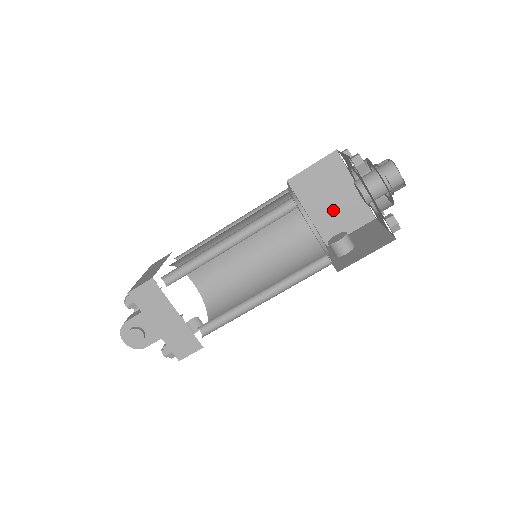
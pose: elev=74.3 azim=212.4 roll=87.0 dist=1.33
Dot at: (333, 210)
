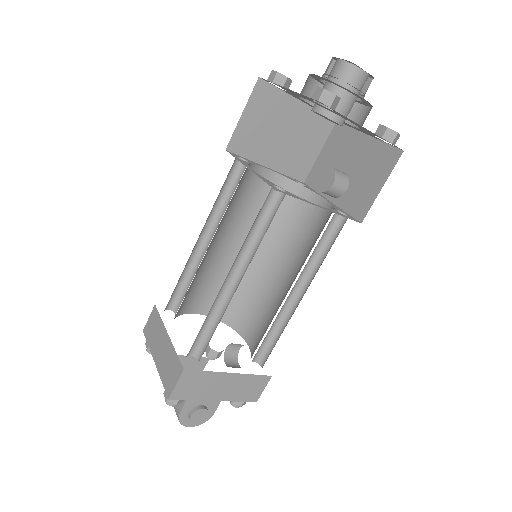
Dot at: (290, 144)
